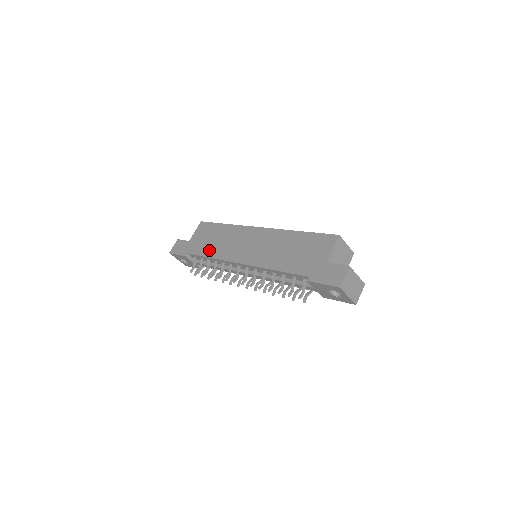
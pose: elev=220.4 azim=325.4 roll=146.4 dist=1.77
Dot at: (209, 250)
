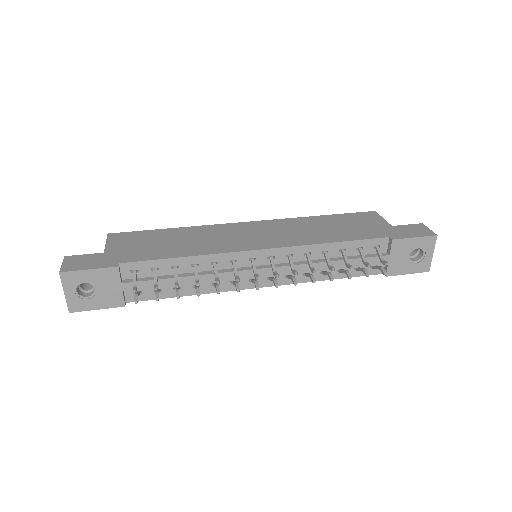
Dot at: (175, 251)
